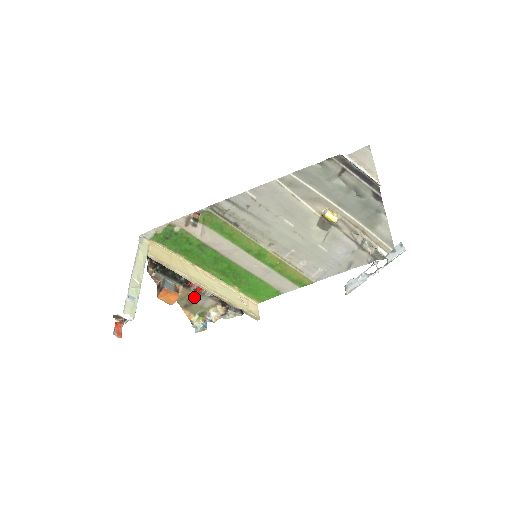
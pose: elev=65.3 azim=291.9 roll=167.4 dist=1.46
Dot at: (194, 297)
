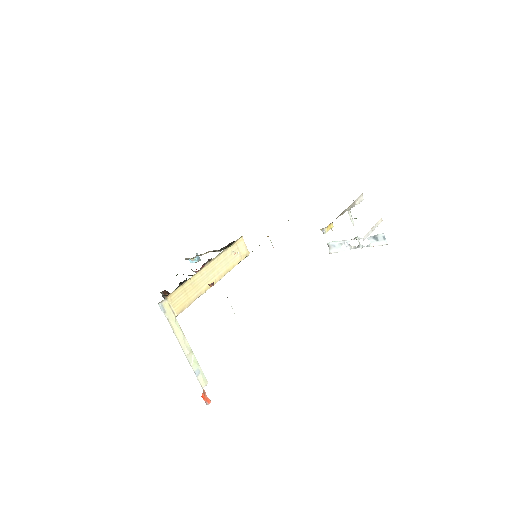
Dot at: occluded
